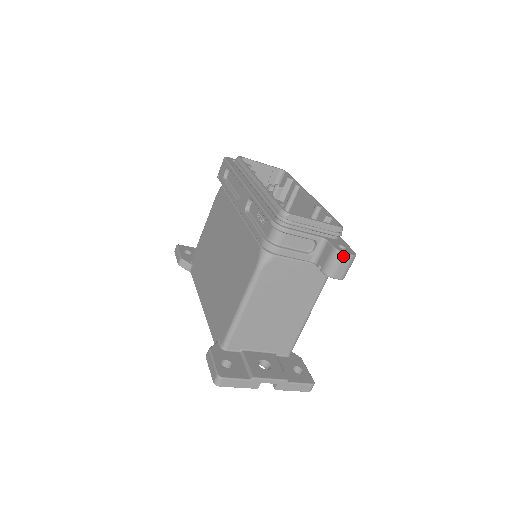
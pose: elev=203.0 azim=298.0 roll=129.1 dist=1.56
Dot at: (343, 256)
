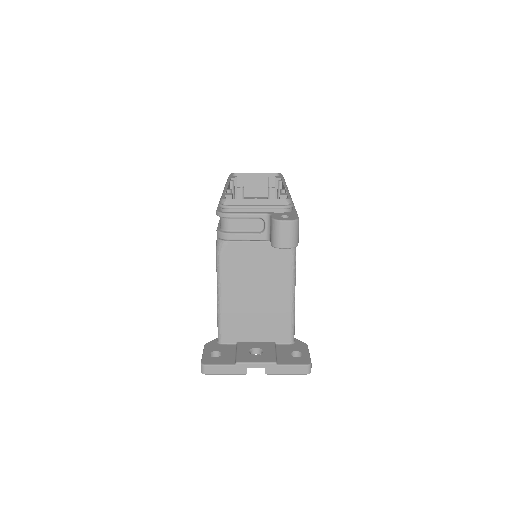
Dot at: (280, 223)
